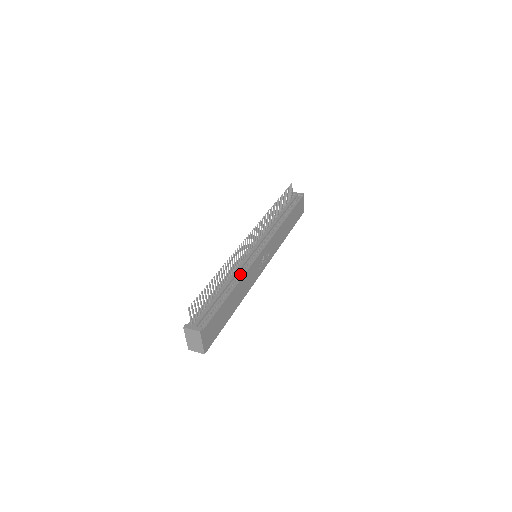
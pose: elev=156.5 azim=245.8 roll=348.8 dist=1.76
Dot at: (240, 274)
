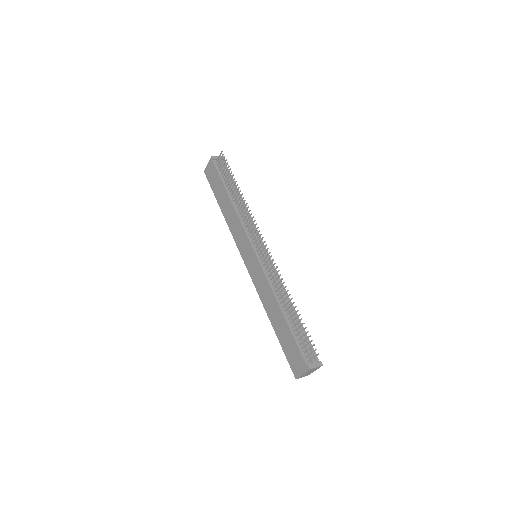
Dot at: occluded
